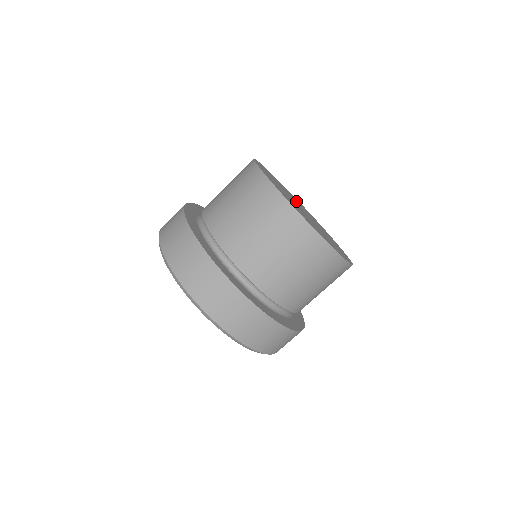
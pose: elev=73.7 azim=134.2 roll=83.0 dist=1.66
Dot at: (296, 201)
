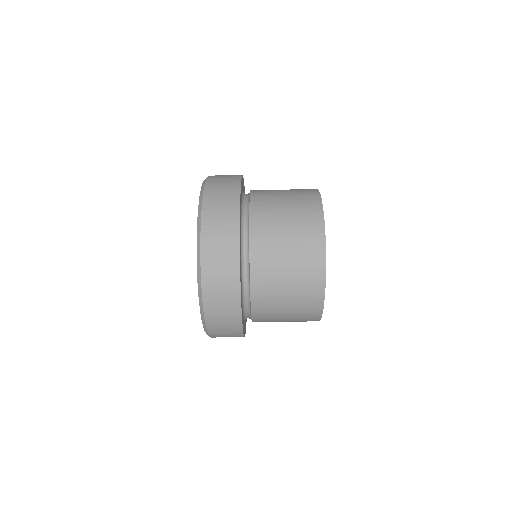
Dot at: occluded
